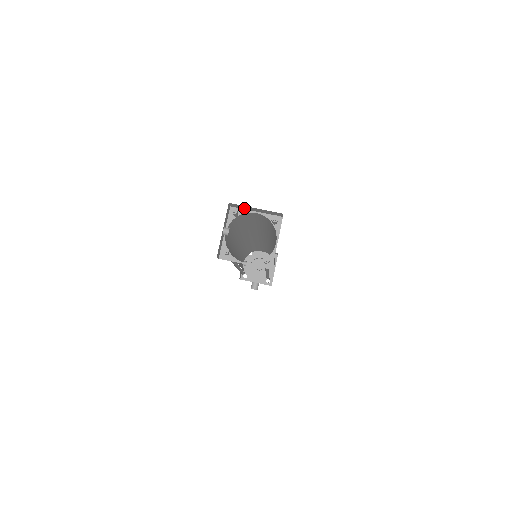
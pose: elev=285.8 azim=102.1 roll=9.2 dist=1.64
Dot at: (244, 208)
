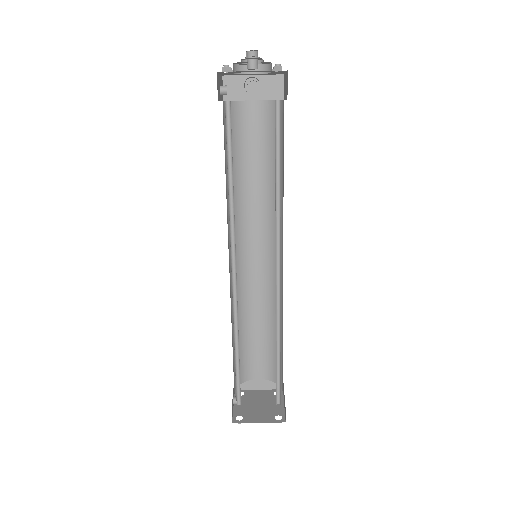
Dot at: occluded
